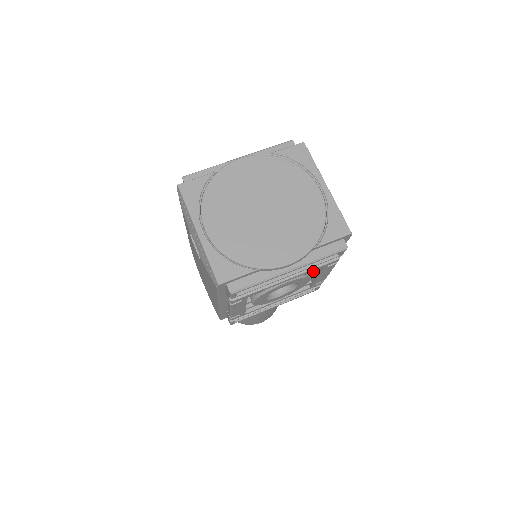
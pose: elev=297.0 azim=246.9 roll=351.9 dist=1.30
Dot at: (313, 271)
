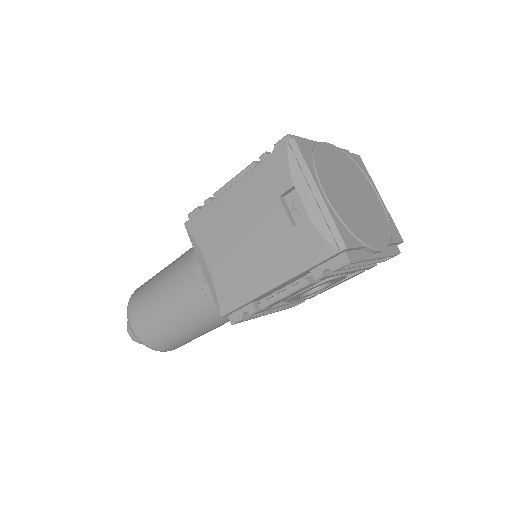
Dot at: (351, 273)
